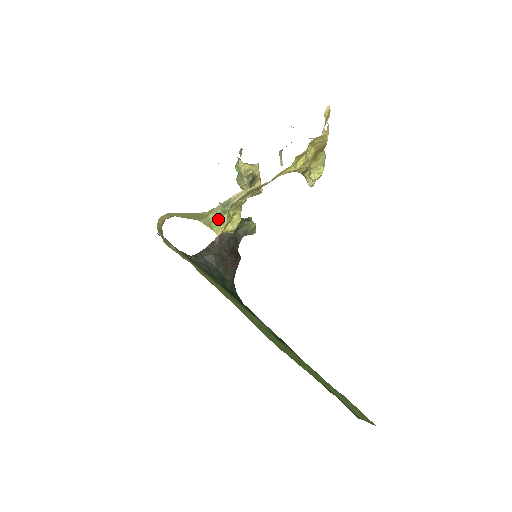
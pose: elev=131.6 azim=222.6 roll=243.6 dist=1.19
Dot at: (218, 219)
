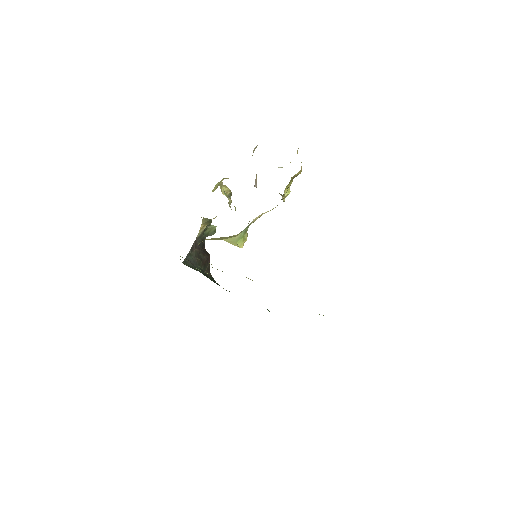
Dot at: (242, 237)
